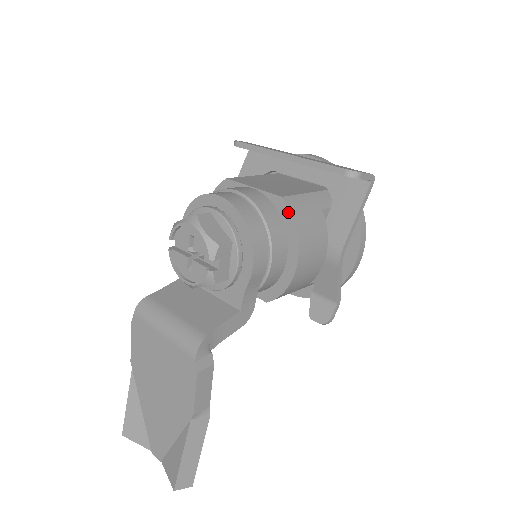
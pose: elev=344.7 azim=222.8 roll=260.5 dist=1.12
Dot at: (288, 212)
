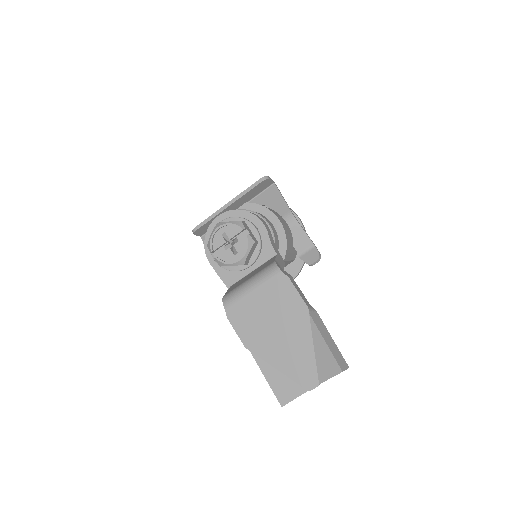
Dot at: (255, 205)
